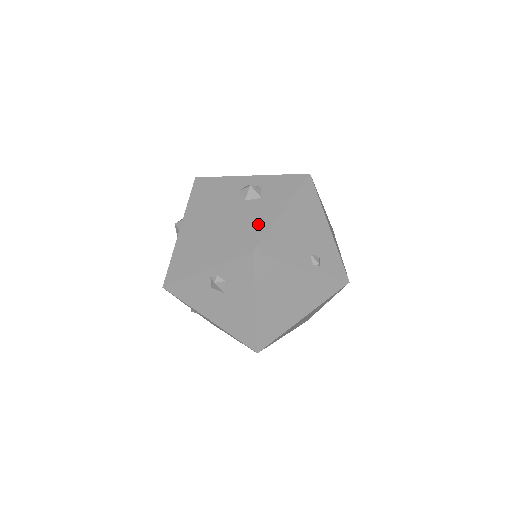
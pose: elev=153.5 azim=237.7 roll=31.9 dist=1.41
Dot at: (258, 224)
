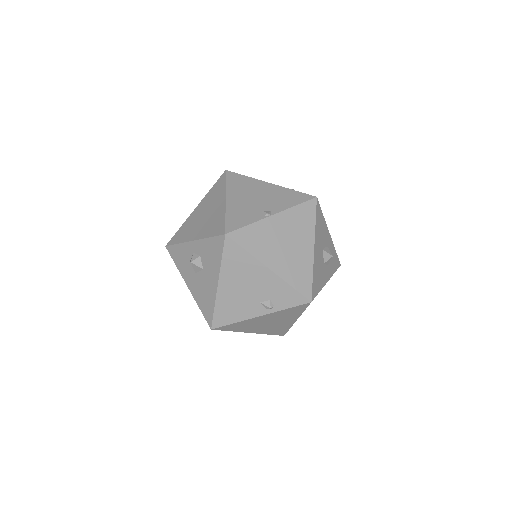
Dot at: (208, 301)
